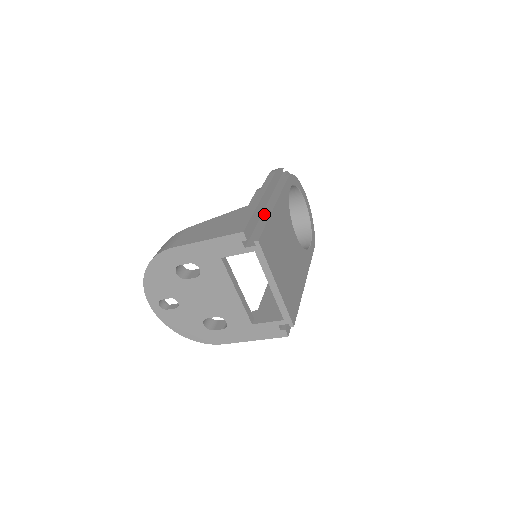
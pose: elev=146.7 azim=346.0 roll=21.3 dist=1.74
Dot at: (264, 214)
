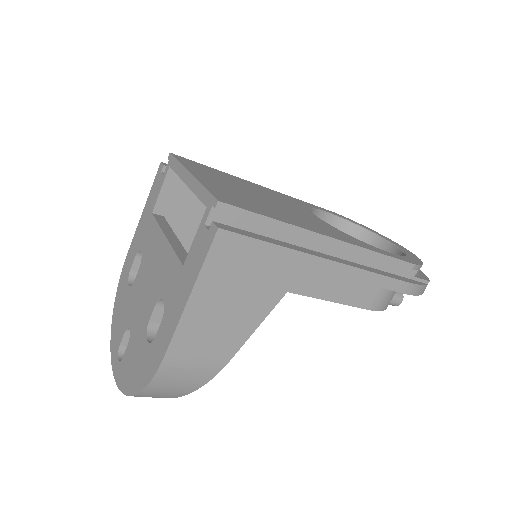
Dot at: occluded
